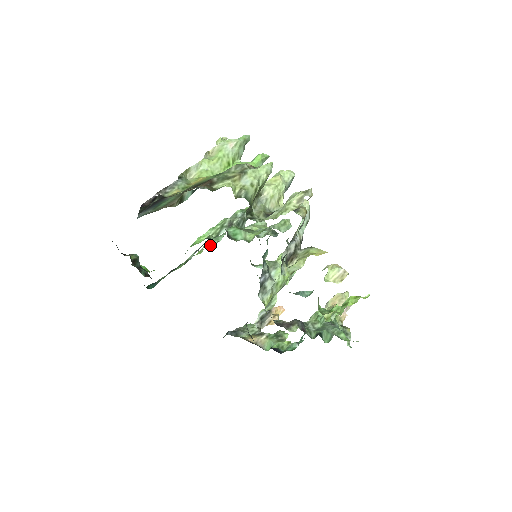
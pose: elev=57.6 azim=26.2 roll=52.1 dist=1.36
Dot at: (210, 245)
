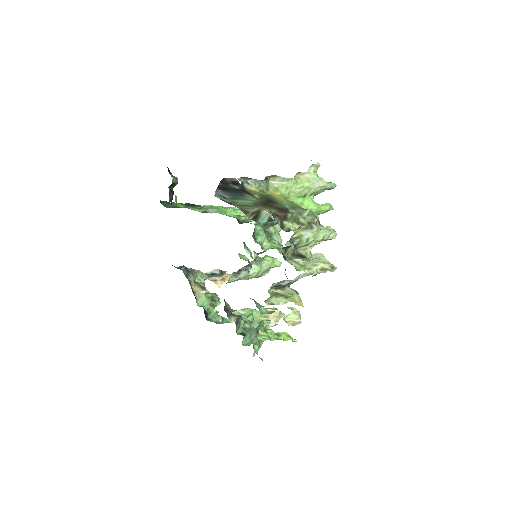
Dot at: occluded
